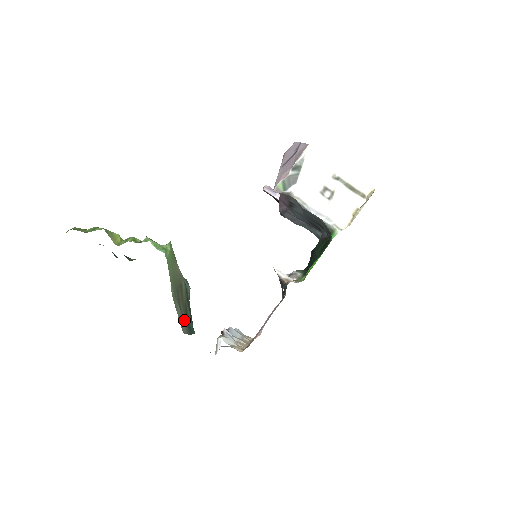
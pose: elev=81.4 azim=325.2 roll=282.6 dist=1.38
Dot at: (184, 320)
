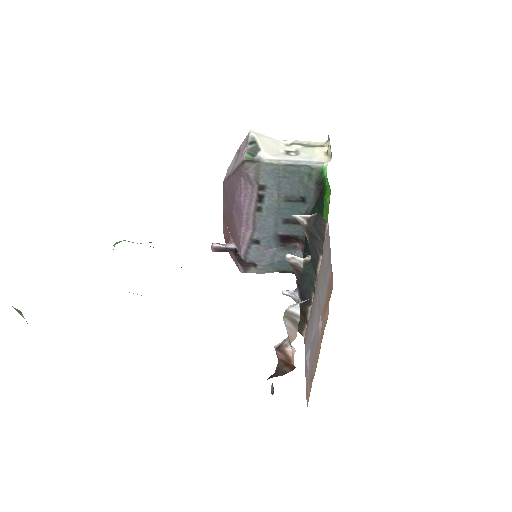
Dot at: occluded
